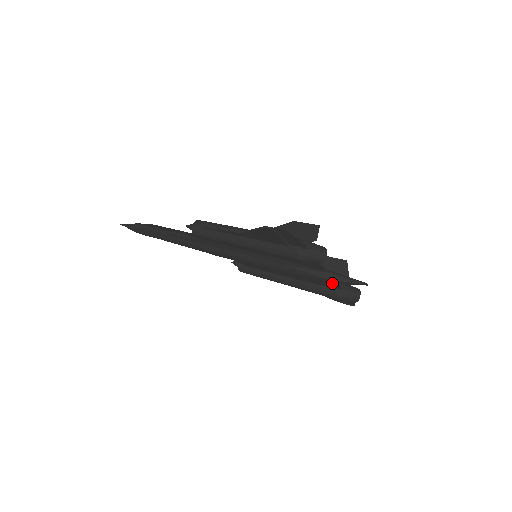
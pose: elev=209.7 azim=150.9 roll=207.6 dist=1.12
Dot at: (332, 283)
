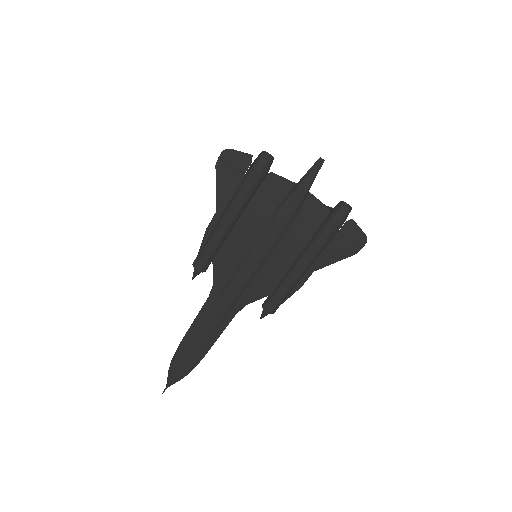
Dot at: (305, 191)
